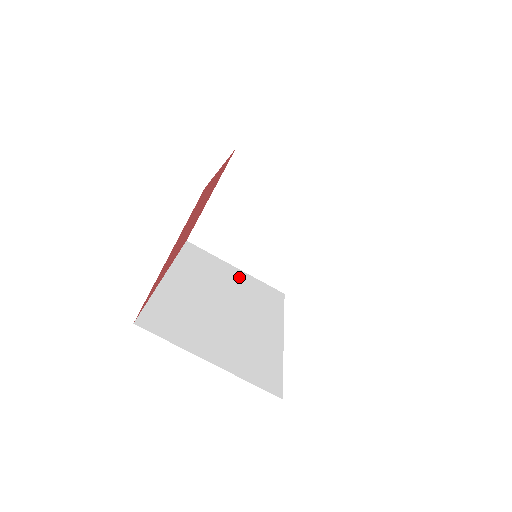
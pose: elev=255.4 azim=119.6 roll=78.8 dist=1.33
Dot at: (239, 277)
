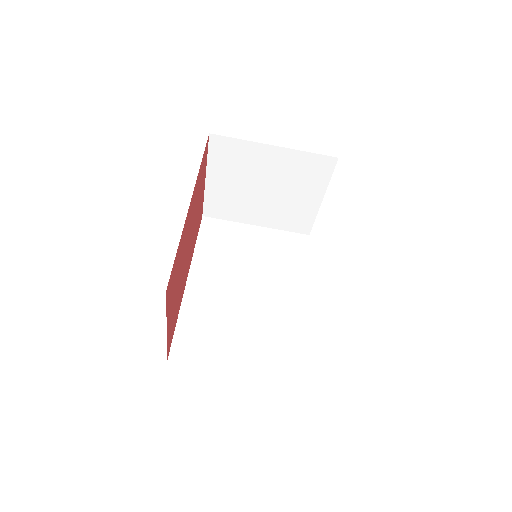
Dot at: (259, 239)
